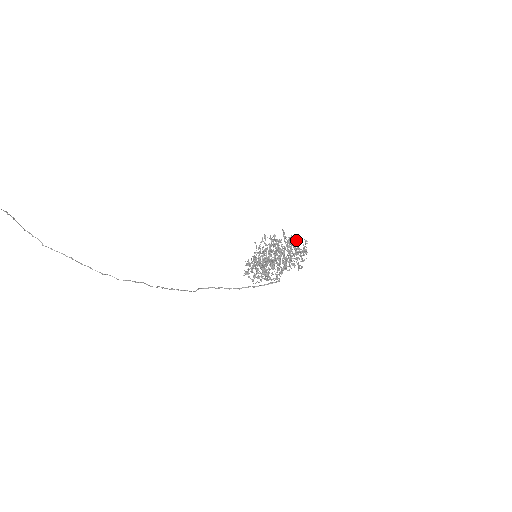
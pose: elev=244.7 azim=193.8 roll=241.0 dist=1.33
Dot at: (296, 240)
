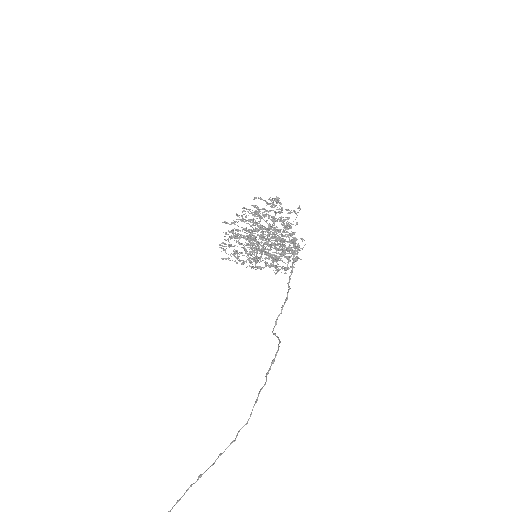
Dot at: occluded
